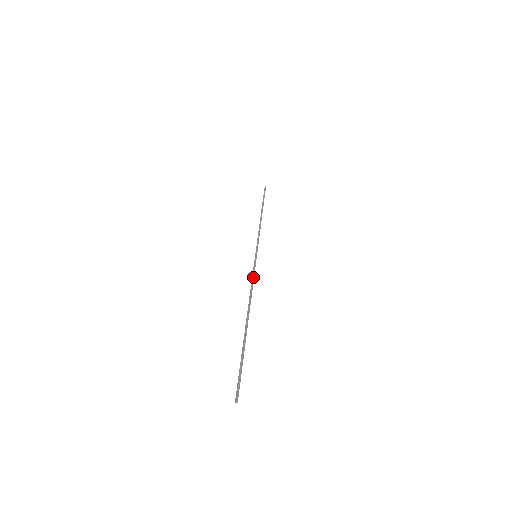
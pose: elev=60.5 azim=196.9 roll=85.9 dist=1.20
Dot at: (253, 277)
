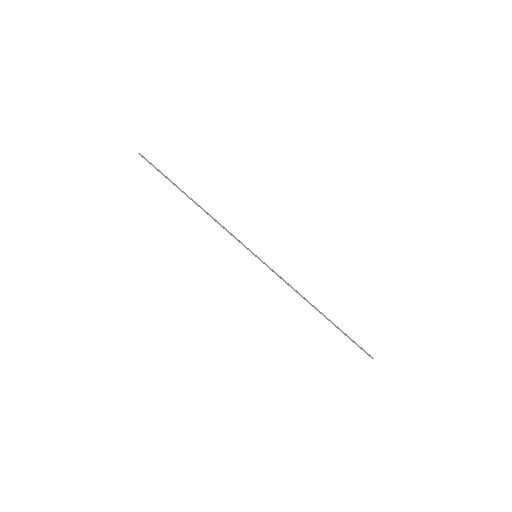
Dot at: (282, 278)
